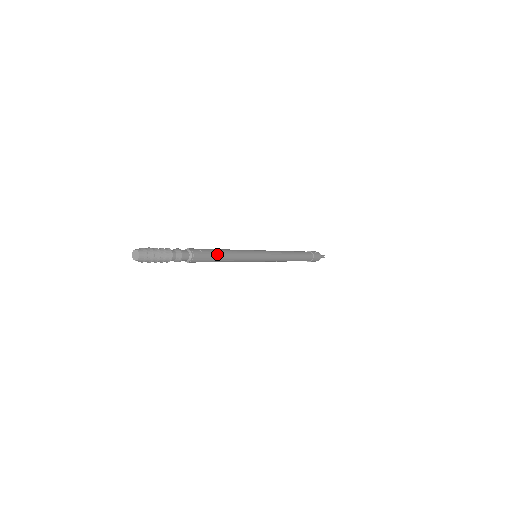
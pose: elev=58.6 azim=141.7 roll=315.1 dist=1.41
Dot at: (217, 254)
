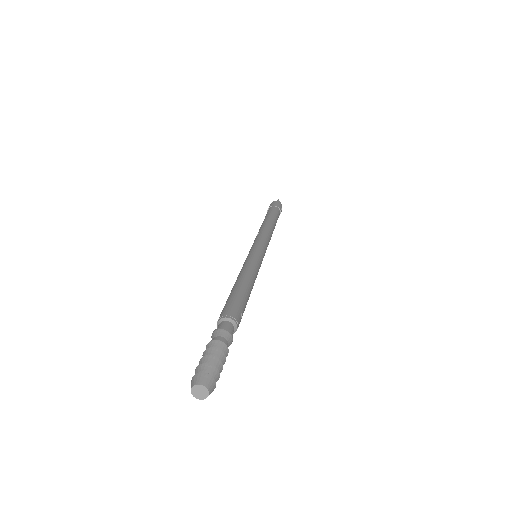
Dot at: occluded
